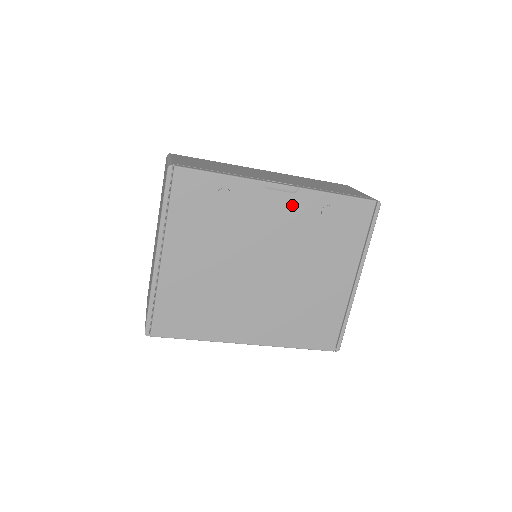
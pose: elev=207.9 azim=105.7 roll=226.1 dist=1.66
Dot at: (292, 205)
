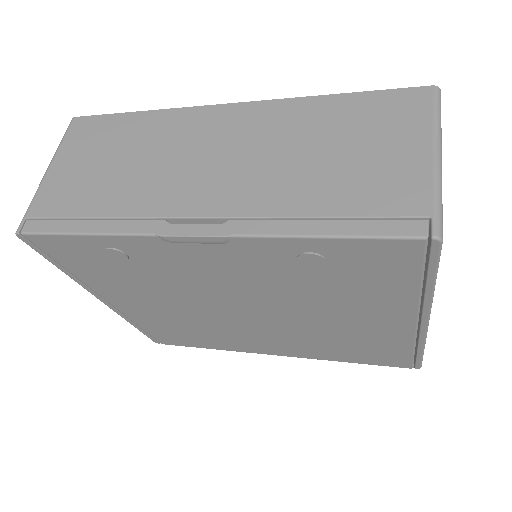
Dot at: (234, 256)
